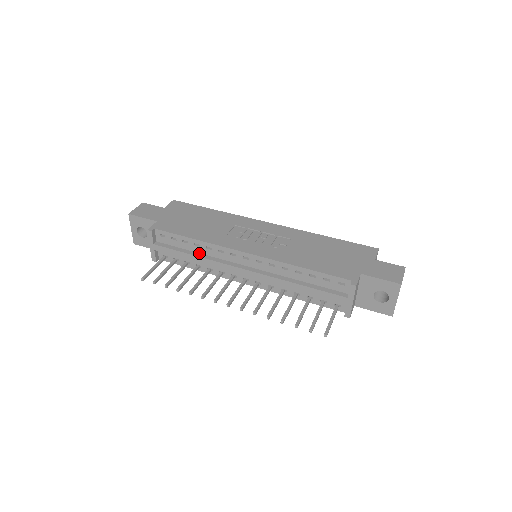
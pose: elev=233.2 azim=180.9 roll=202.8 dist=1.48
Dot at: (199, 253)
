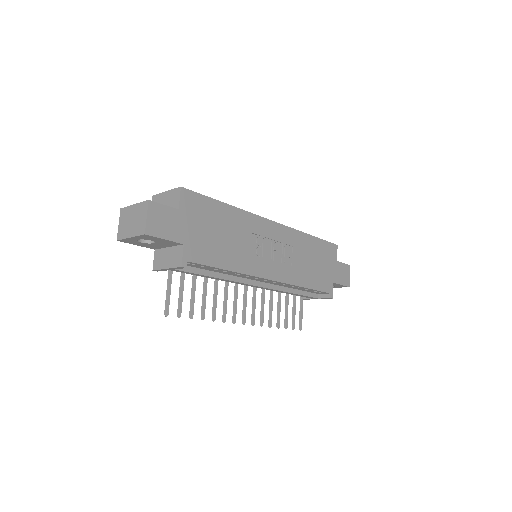
Dot at: (221, 273)
